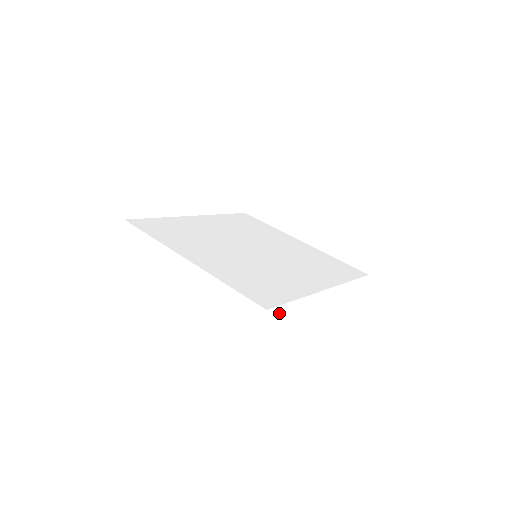
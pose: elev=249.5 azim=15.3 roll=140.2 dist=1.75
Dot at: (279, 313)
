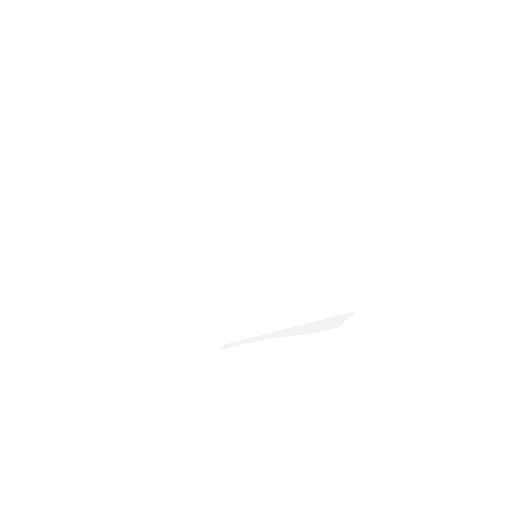
Dot at: (238, 344)
